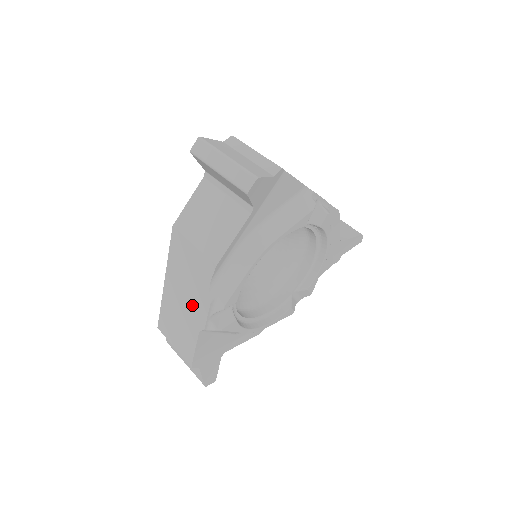
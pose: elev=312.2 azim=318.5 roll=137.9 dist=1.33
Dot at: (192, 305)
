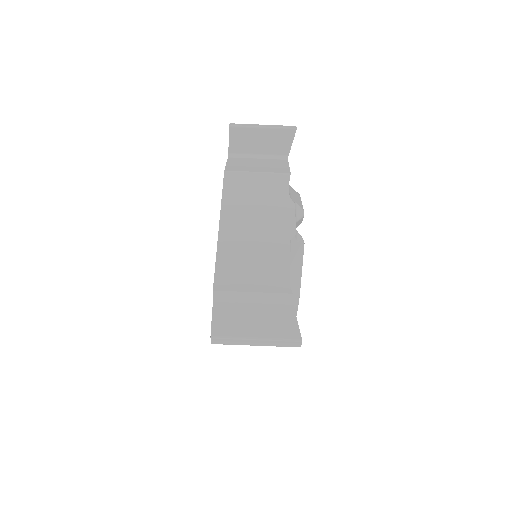
Dot at: occluded
